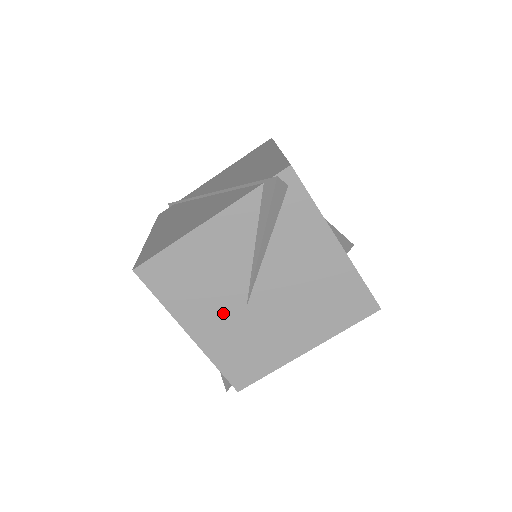
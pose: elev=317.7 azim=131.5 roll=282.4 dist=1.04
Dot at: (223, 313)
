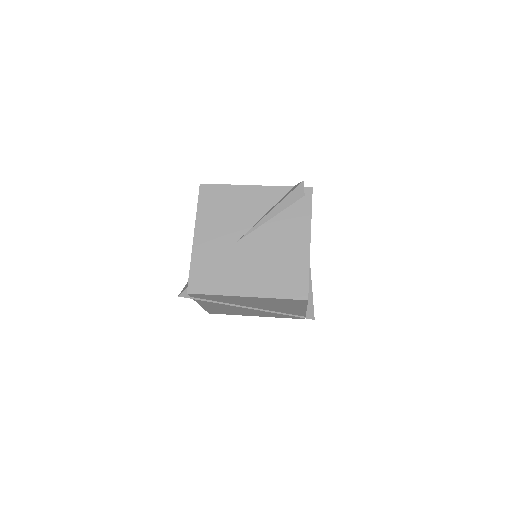
Dot at: (222, 237)
